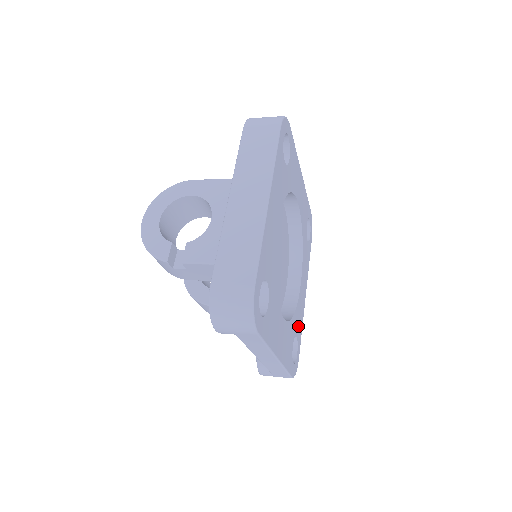
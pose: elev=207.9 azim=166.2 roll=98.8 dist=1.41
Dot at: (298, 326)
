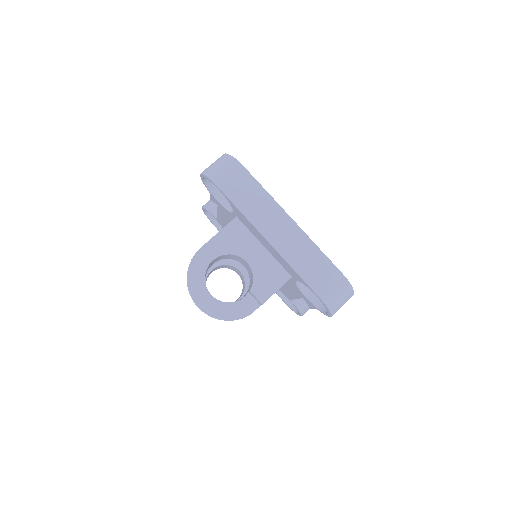
Dot at: occluded
